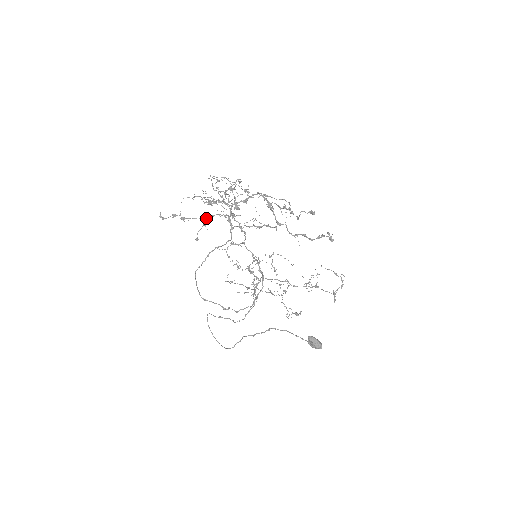
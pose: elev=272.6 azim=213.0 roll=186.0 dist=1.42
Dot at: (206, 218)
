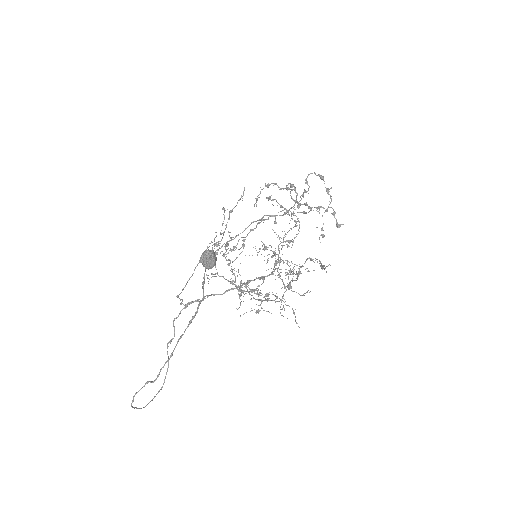
Dot at: occluded
